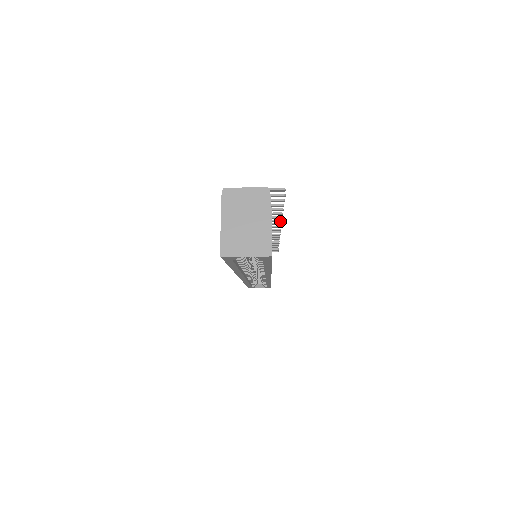
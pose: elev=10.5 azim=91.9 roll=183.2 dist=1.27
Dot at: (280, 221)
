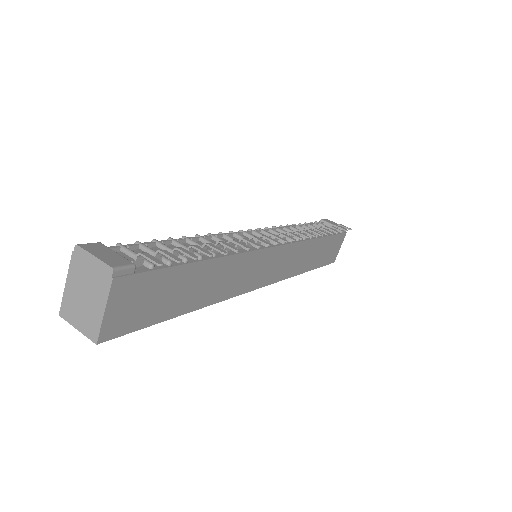
Dot at: (258, 246)
